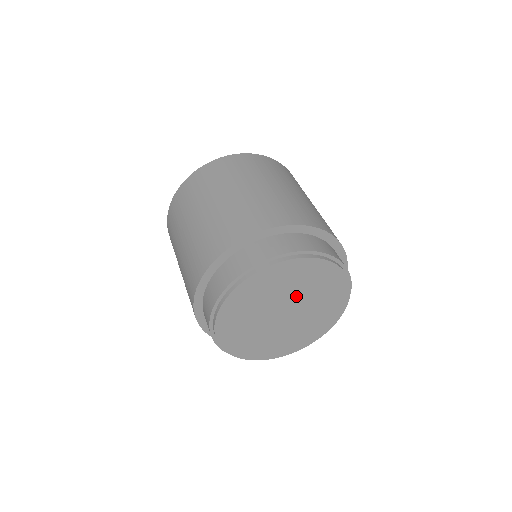
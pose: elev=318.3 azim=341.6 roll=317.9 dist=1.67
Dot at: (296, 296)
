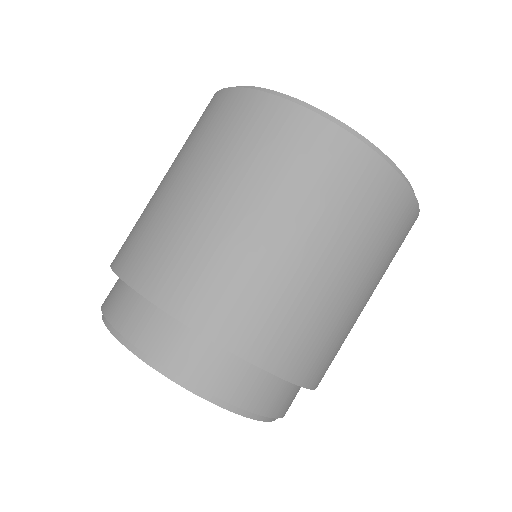
Dot at: occluded
